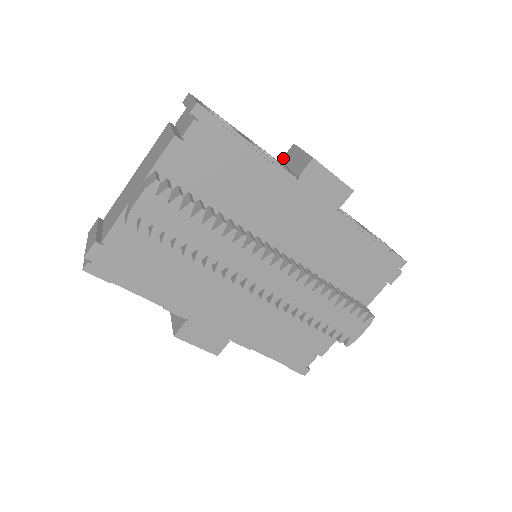
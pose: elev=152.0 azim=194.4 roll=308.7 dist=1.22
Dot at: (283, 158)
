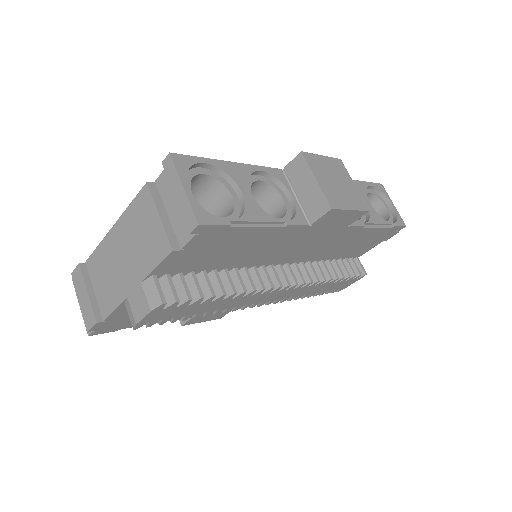
Dot at: (287, 167)
